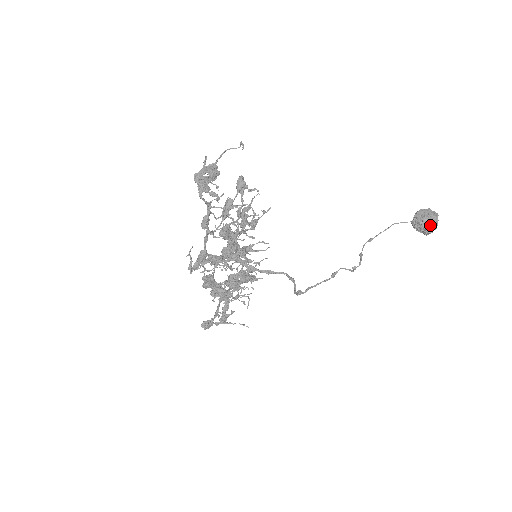
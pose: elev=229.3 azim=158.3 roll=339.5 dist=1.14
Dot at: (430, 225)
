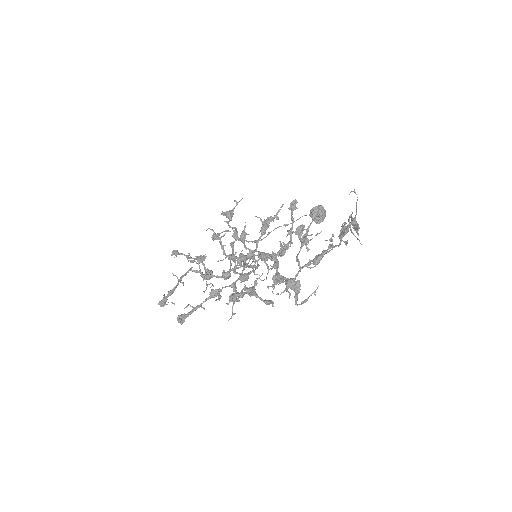
Dot at: occluded
